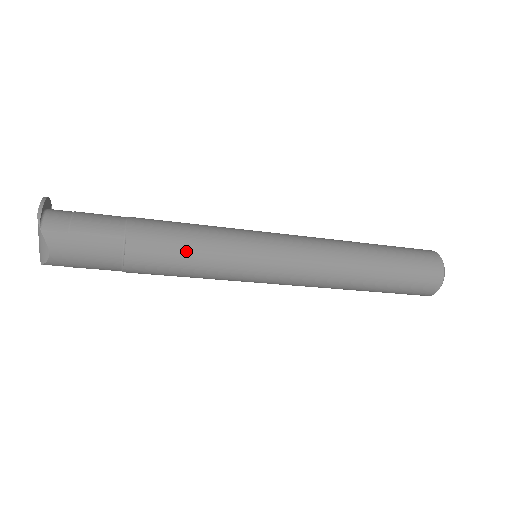
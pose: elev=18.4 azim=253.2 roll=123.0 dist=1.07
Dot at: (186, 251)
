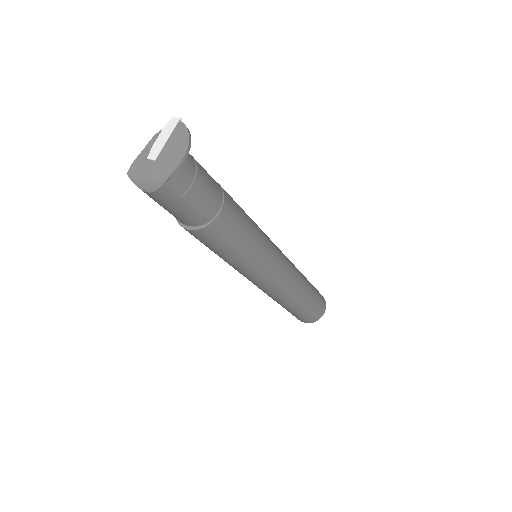
Dot at: (230, 251)
